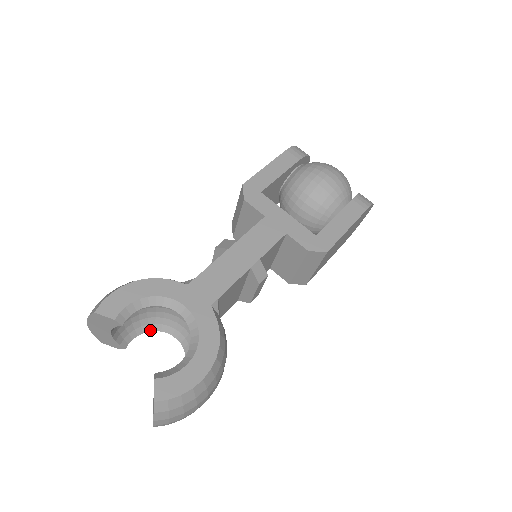
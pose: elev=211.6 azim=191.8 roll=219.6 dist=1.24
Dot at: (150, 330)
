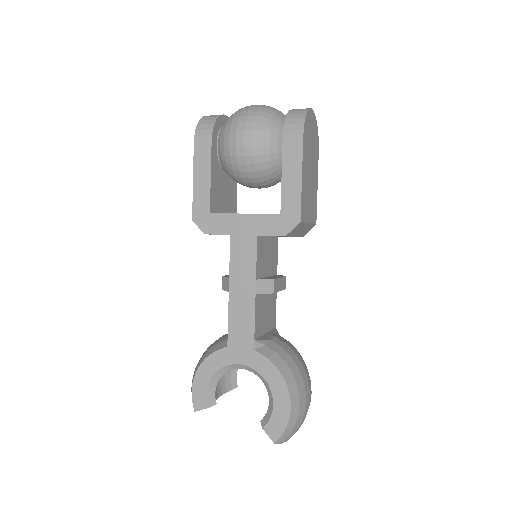
Dot at: occluded
